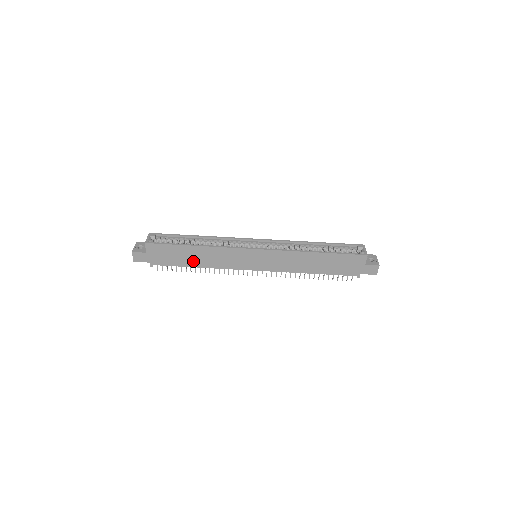
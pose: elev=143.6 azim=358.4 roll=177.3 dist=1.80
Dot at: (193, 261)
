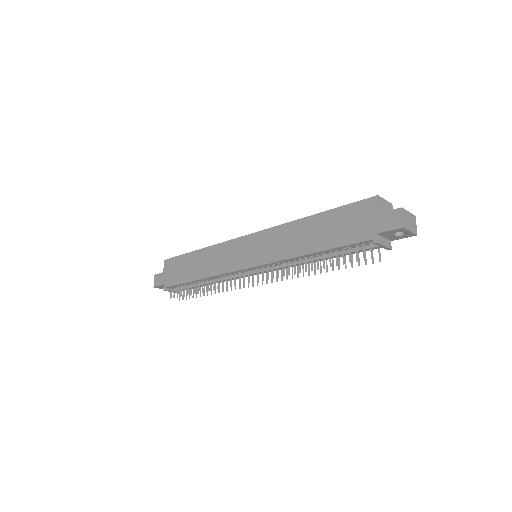
Dot at: (195, 272)
